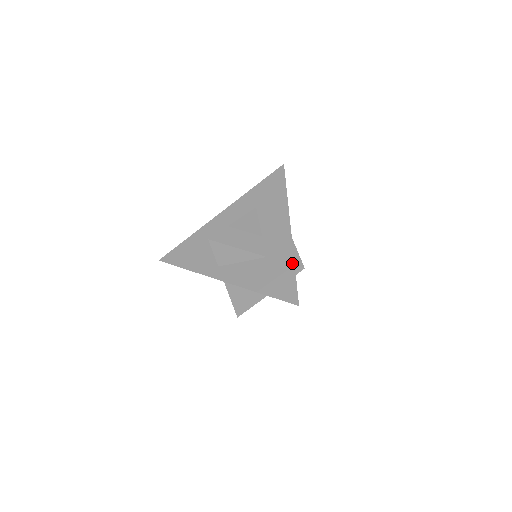
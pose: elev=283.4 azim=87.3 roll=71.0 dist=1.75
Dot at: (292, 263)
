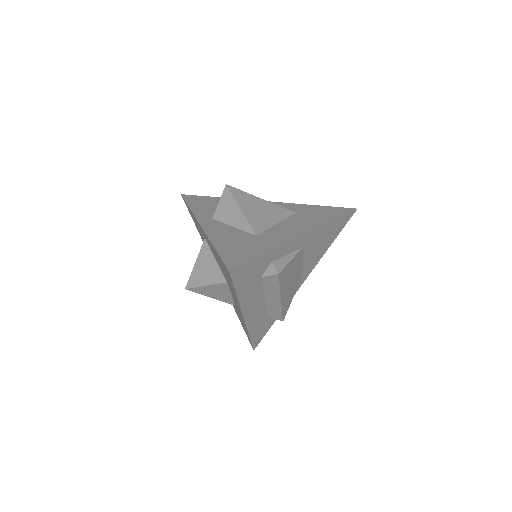
Dot at: (270, 249)
